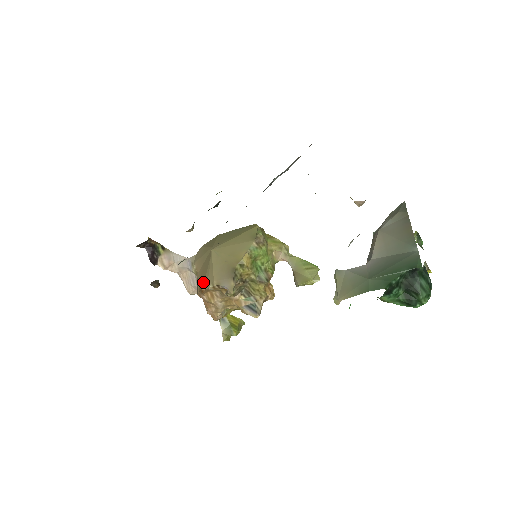
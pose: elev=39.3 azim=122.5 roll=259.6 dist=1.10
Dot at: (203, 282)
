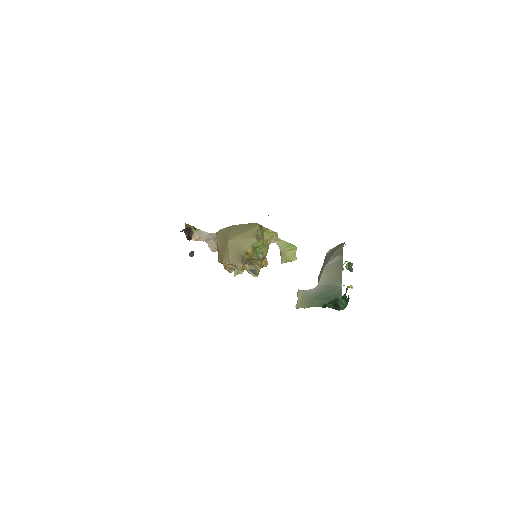
Dot at: (223, 258)
